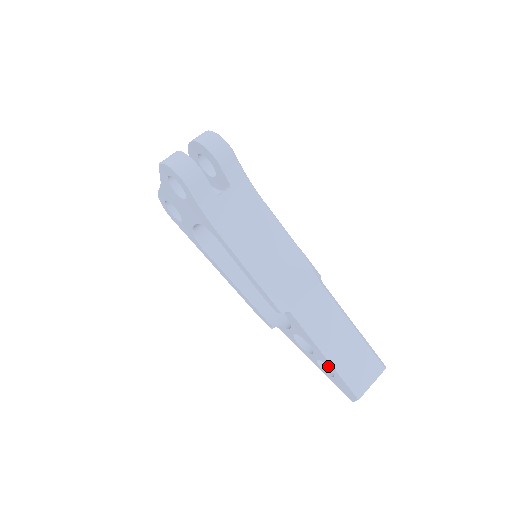
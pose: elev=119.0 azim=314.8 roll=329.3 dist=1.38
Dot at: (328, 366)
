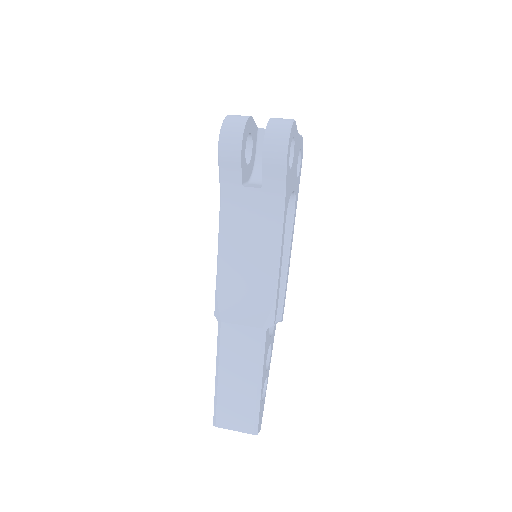
Dot at: occluded
